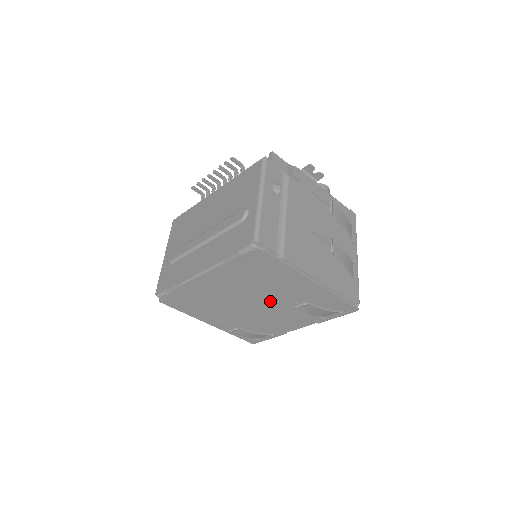
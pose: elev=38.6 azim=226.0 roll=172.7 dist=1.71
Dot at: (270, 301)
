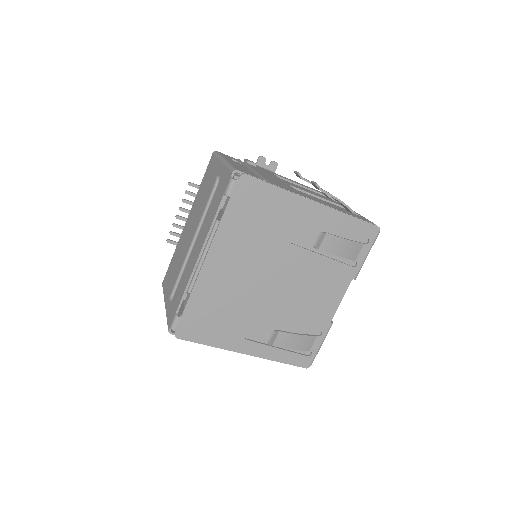
Dot at: (289, 264)
